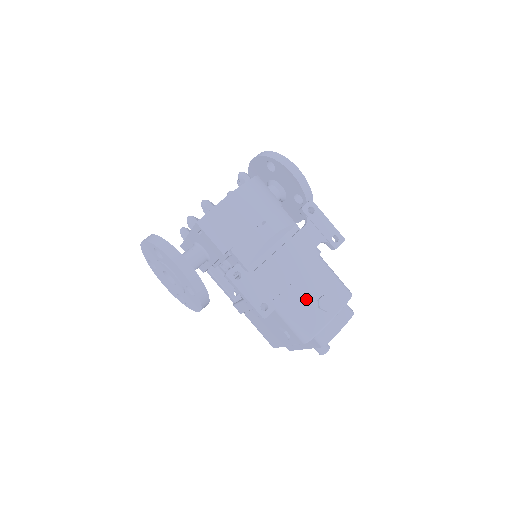
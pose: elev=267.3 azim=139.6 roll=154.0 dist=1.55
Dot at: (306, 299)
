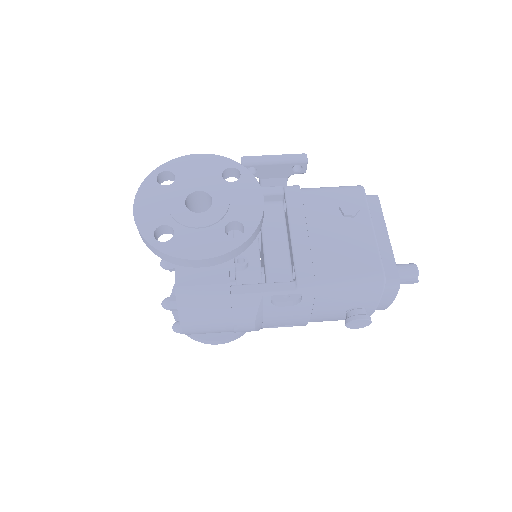
Dot at: occluded
